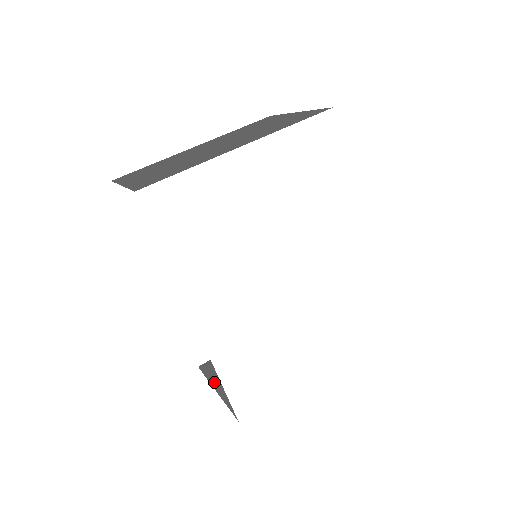
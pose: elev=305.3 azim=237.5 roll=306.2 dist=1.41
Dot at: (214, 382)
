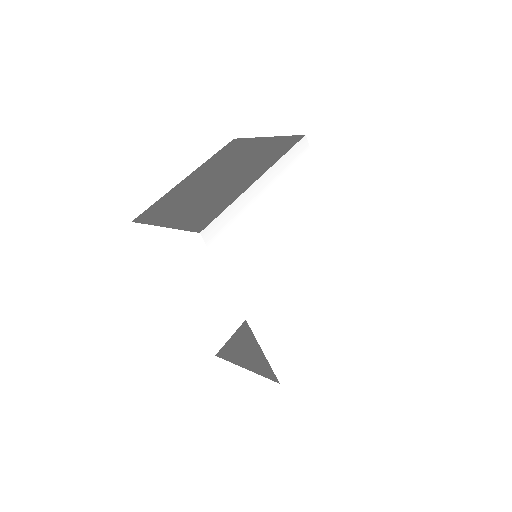
Dot at: (239, 363)
